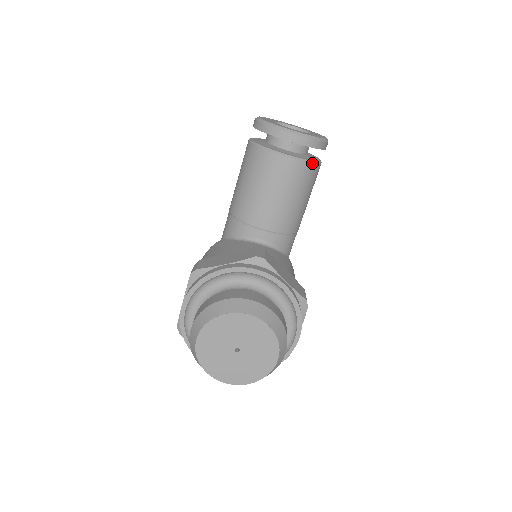
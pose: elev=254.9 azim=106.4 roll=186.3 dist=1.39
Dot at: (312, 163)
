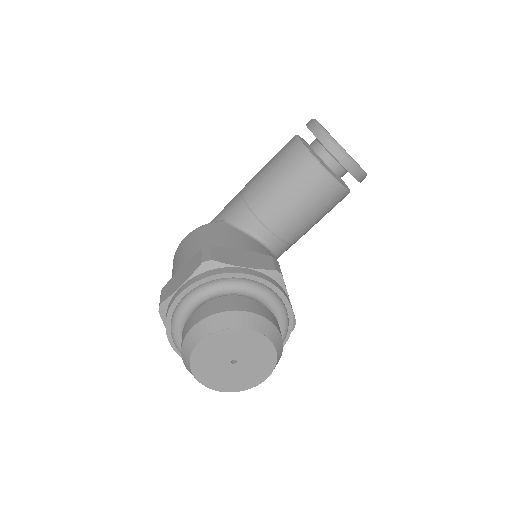
Dot at: (347, 192)
